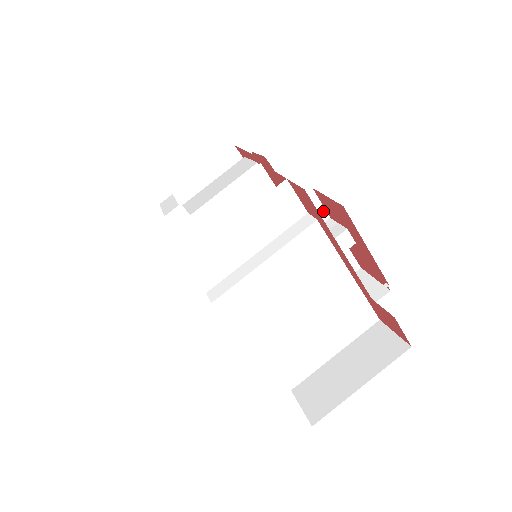
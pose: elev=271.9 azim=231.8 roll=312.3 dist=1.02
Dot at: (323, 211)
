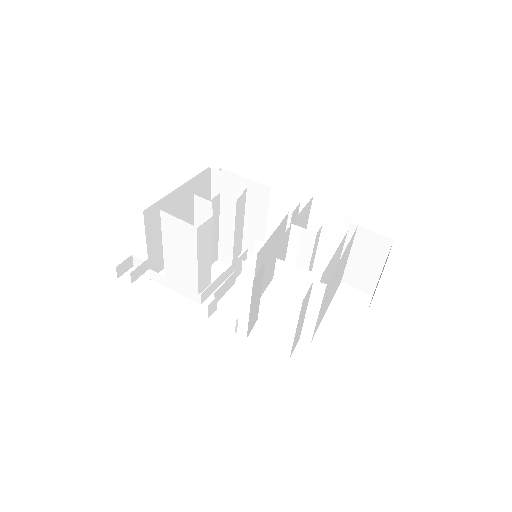
Dot at: (287, 230)
